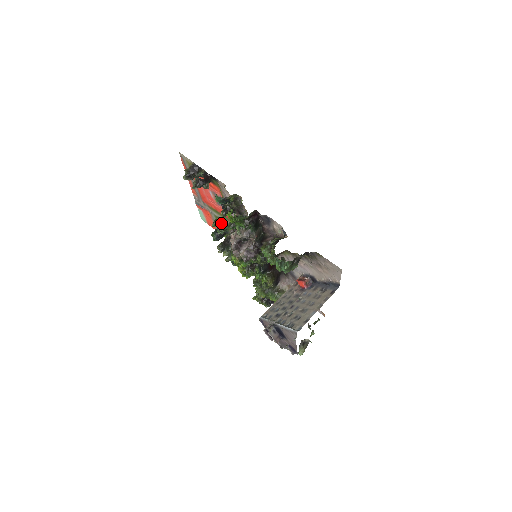
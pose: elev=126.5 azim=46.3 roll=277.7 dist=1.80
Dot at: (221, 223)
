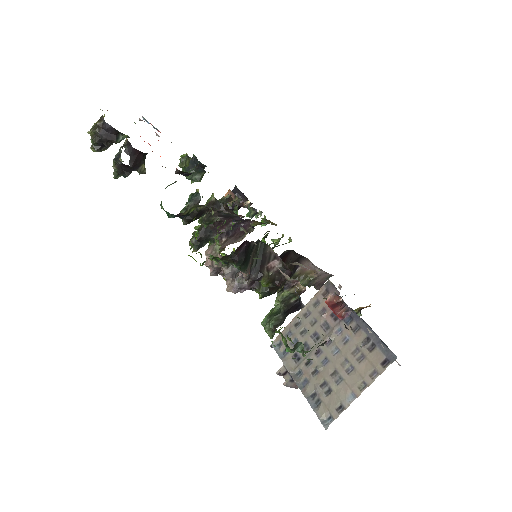
Dot at: occluded
